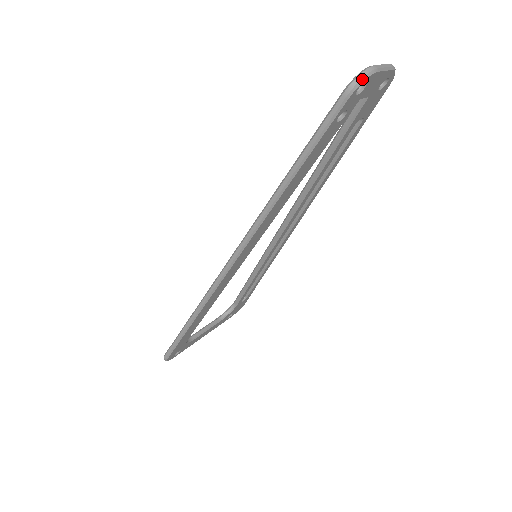
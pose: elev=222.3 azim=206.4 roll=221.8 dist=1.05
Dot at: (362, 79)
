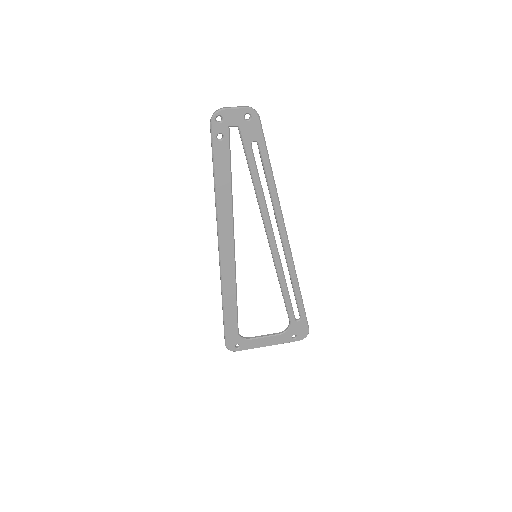
Dot at: (214, 114)
